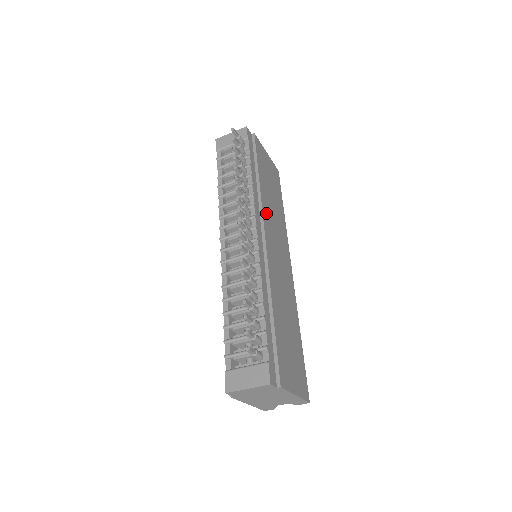
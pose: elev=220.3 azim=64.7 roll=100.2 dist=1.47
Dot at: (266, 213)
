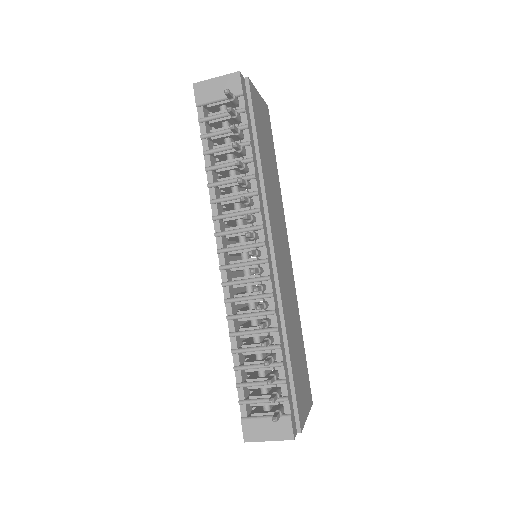
Dot at: (270, 207)
